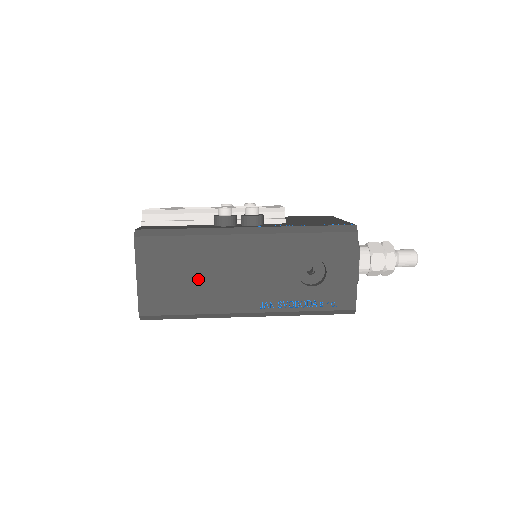
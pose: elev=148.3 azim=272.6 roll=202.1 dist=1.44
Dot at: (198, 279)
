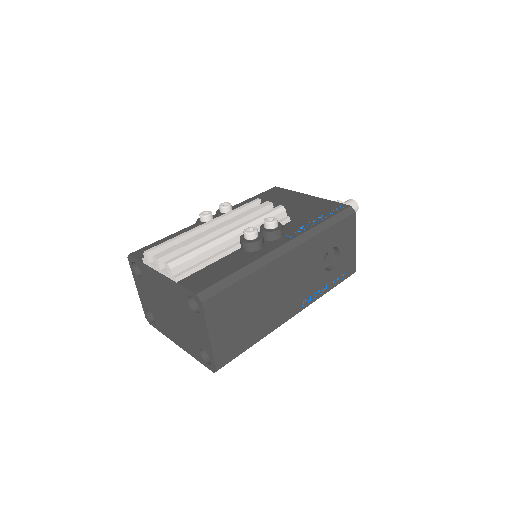
Dot at: (258, 310)
